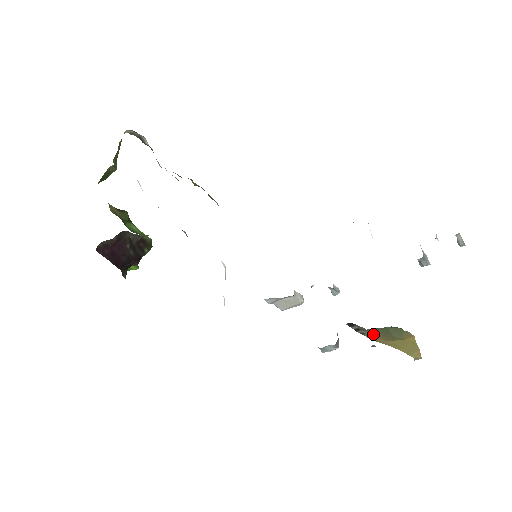
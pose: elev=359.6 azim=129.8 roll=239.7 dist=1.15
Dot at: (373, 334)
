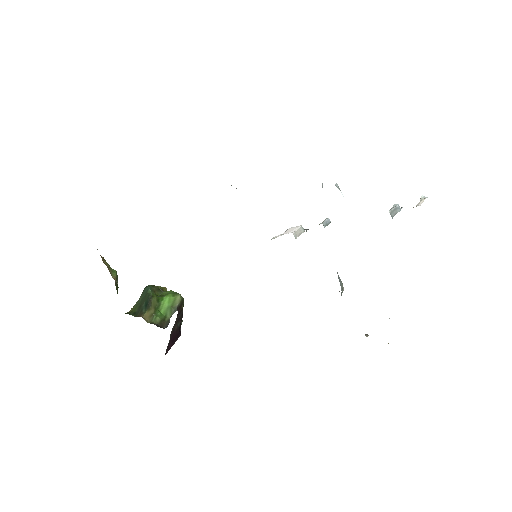
Dot at: occluded
